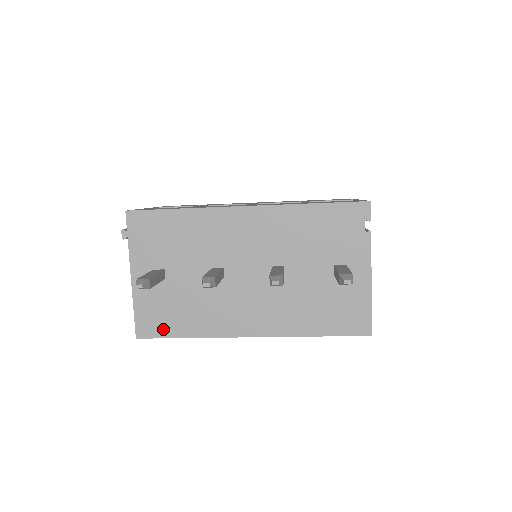
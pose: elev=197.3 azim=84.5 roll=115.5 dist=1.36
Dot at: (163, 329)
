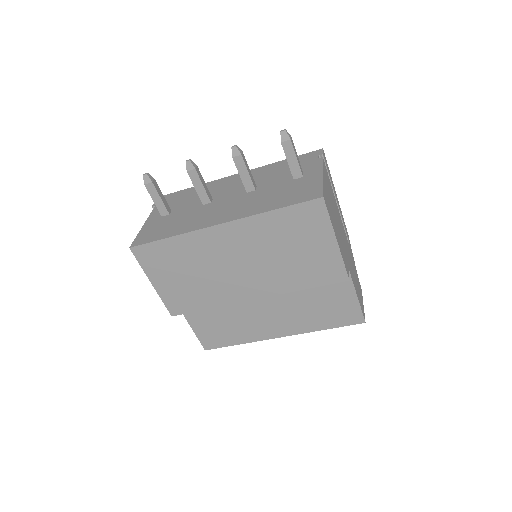
Dot at: (153, 238)
